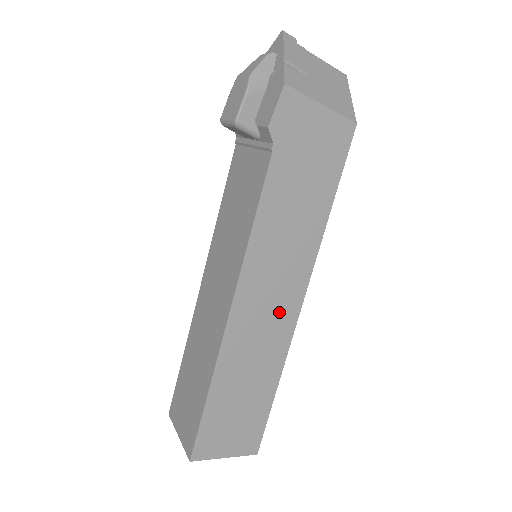
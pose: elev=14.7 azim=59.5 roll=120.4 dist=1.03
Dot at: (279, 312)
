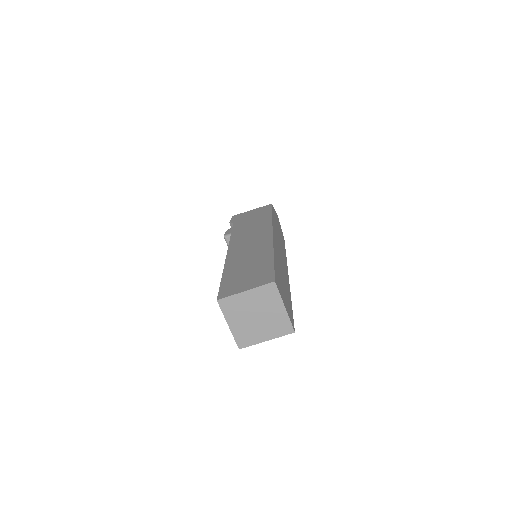
Dot at: (258, 241)
